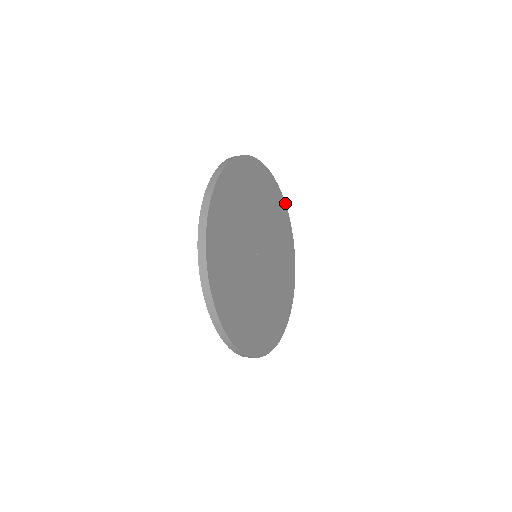
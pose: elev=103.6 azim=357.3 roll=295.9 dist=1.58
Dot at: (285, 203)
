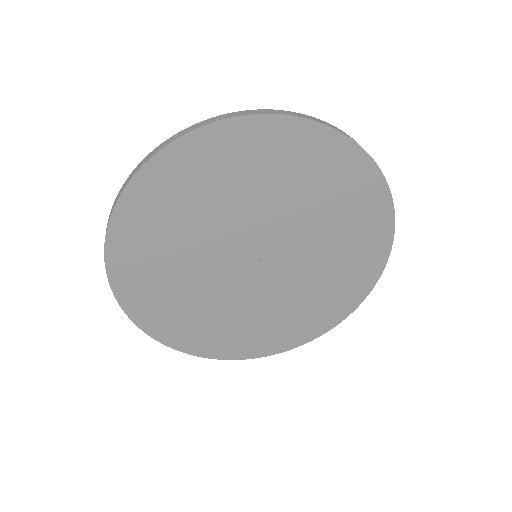
Dot at: occluded
